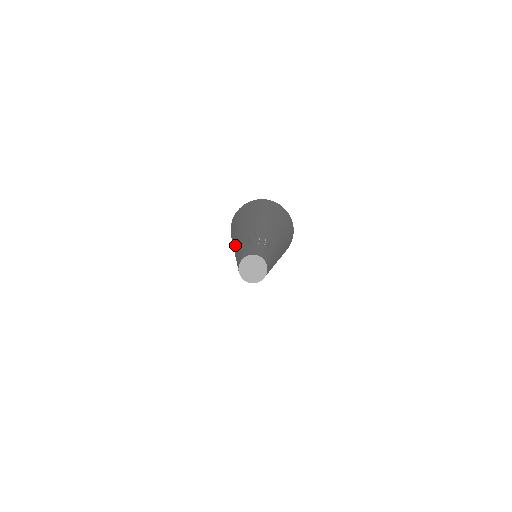
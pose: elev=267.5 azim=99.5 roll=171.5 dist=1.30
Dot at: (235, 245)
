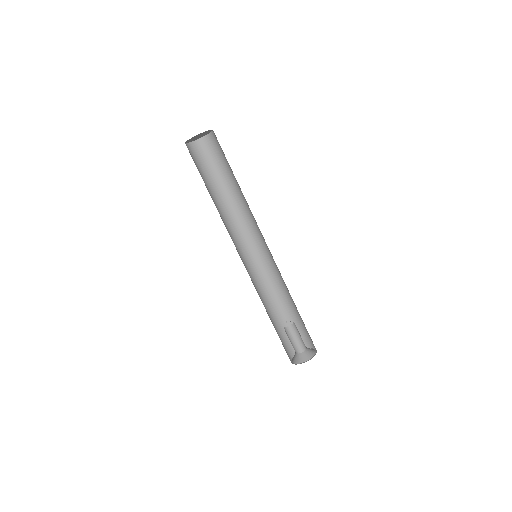
Dot at: (257, 289)
